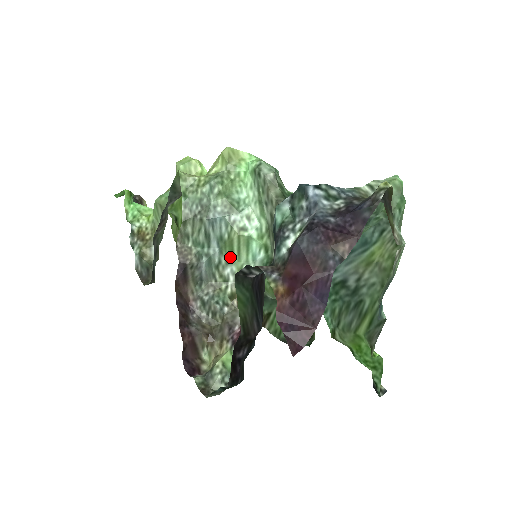
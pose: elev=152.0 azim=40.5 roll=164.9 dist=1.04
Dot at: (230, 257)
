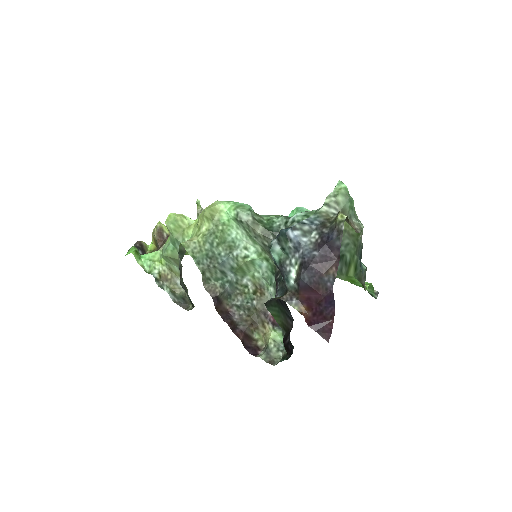
Dot at: (243, 273)
